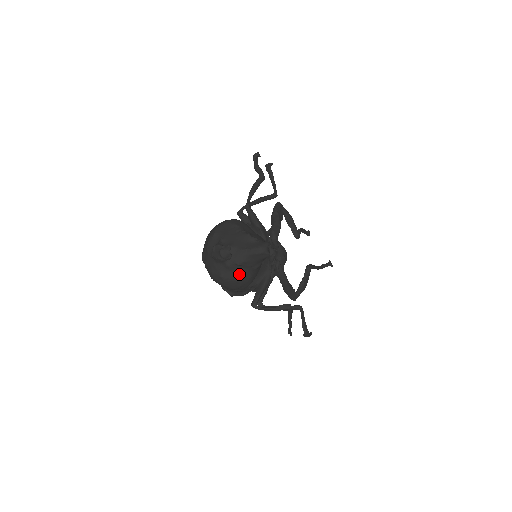
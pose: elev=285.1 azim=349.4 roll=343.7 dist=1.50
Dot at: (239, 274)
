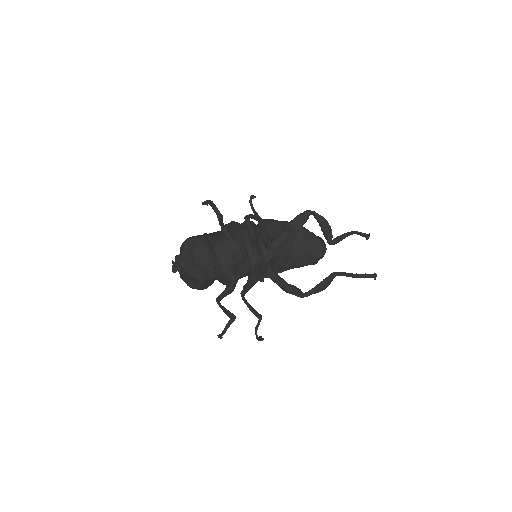
Dot at: (188, 282)
